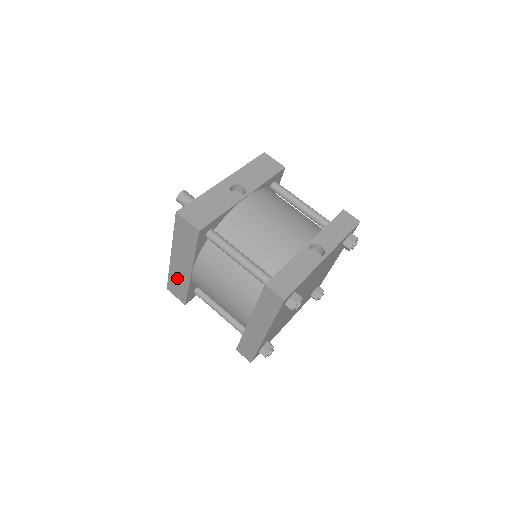
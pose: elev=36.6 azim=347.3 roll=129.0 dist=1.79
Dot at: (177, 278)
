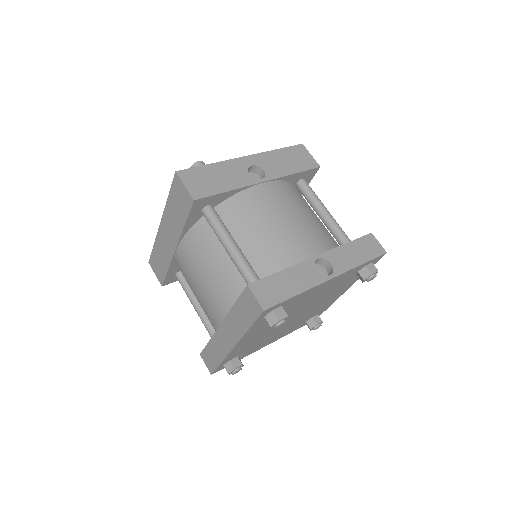
Dot at: (161, 252)
